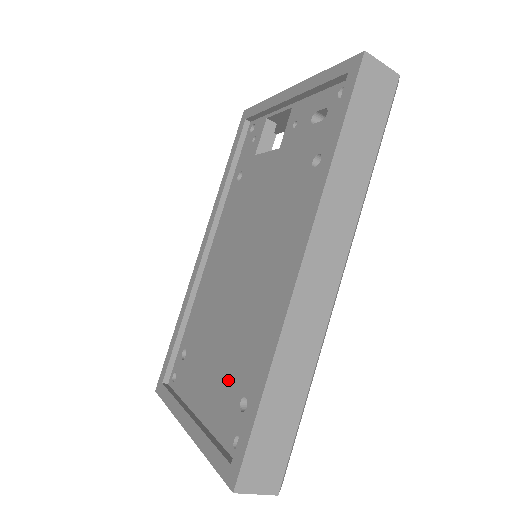
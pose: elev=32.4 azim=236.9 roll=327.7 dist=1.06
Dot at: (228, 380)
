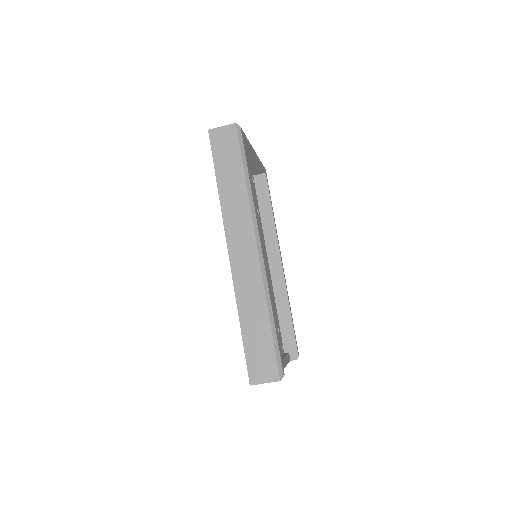
Dot at: occluded
